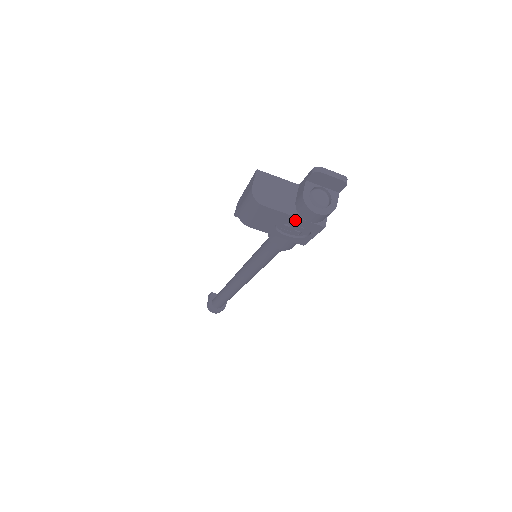
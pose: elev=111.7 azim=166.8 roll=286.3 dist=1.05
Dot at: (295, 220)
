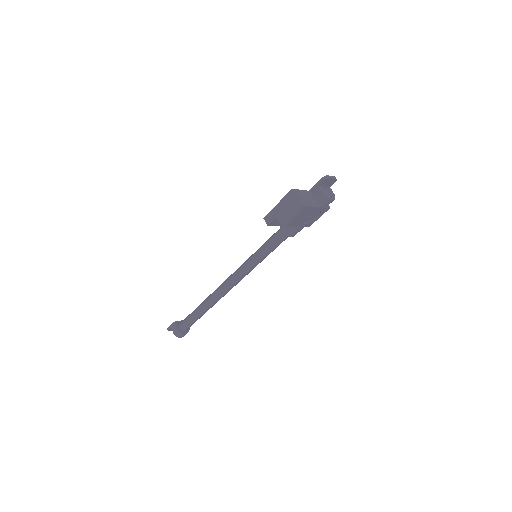
Dot at: (318, 209)
